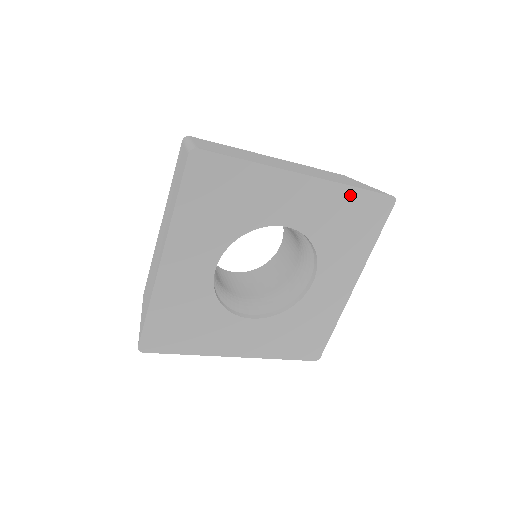
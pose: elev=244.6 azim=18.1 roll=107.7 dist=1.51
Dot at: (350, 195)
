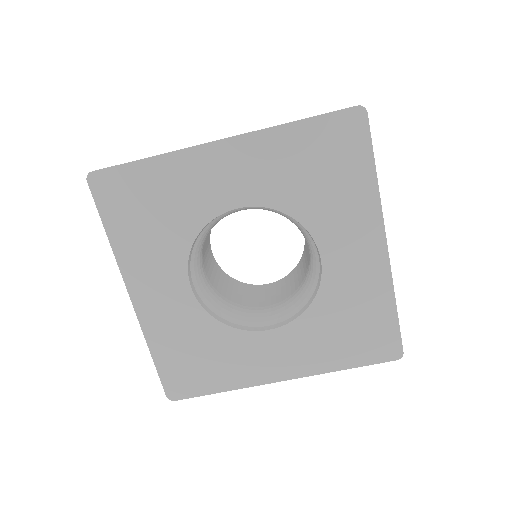
Dot at: (385, 306)
